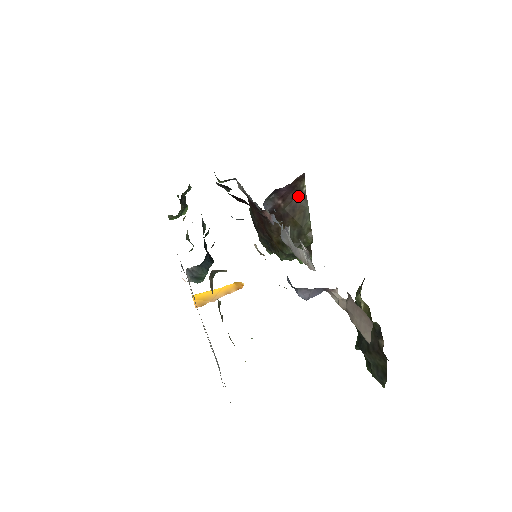
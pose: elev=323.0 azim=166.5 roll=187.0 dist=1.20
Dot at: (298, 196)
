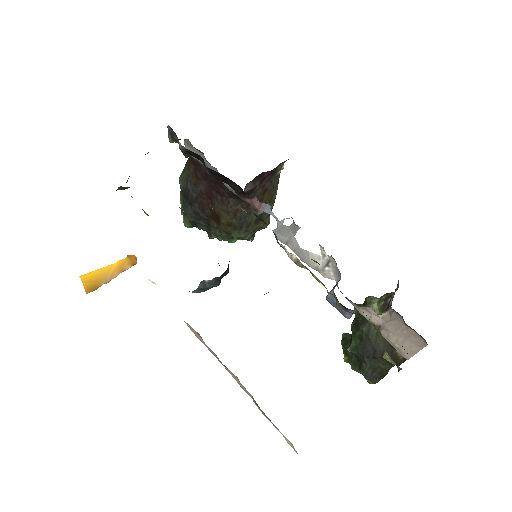
Dot at: (272, 178)
